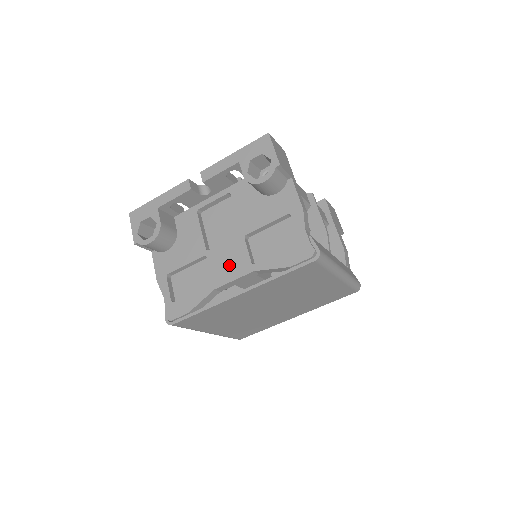
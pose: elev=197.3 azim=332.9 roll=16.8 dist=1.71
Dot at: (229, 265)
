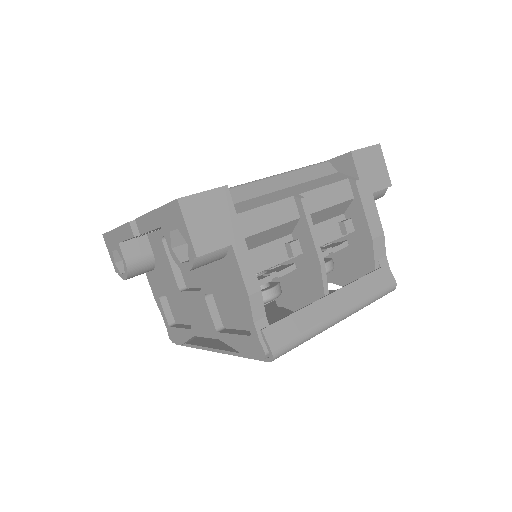
Dot at: (199, 319)
